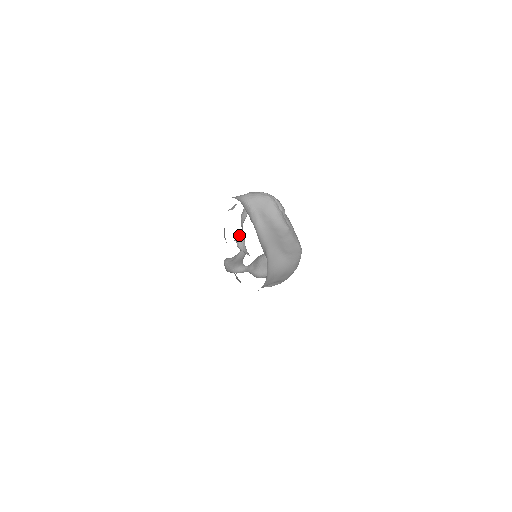
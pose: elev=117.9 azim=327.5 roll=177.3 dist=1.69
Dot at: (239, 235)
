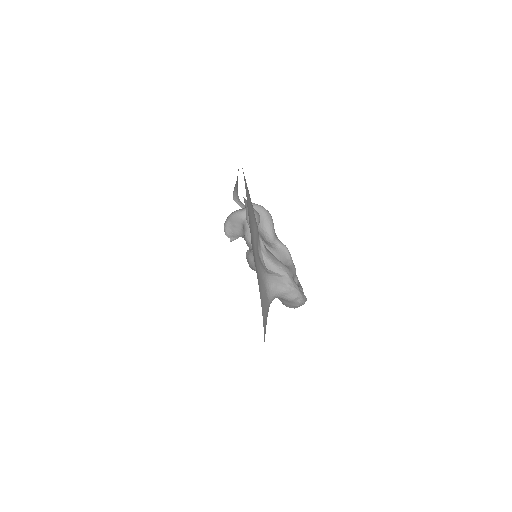
Dot at: occluded
